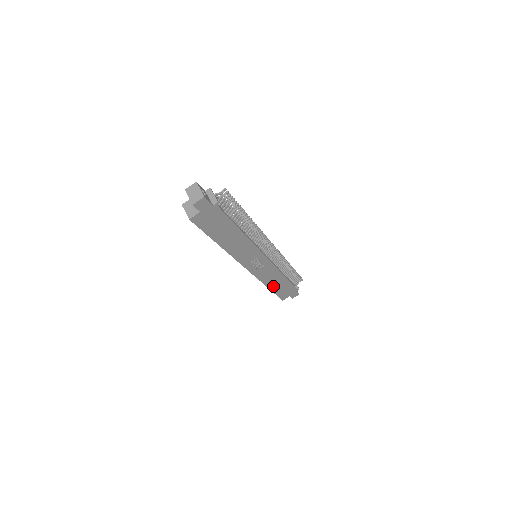
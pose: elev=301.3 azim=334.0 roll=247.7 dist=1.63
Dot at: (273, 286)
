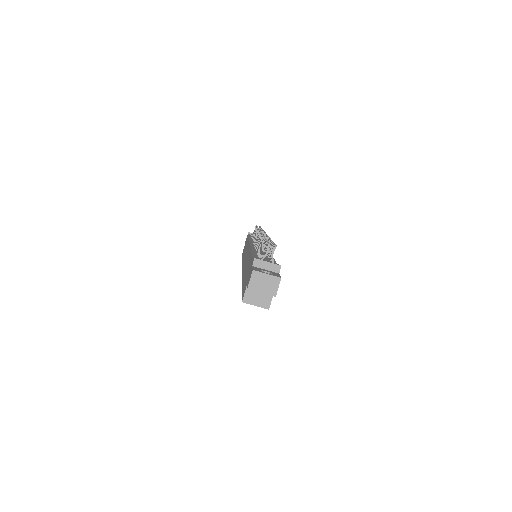
Dot at: occluded
